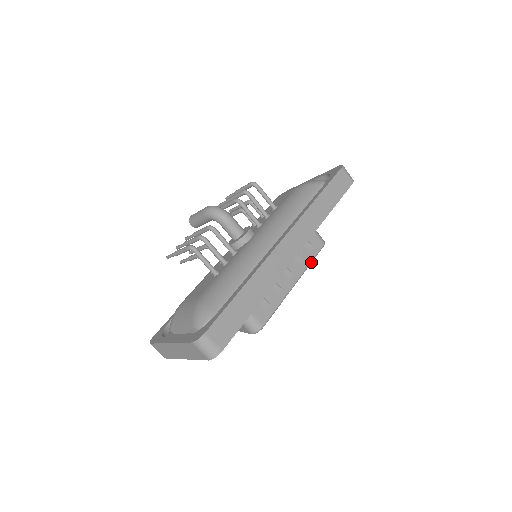
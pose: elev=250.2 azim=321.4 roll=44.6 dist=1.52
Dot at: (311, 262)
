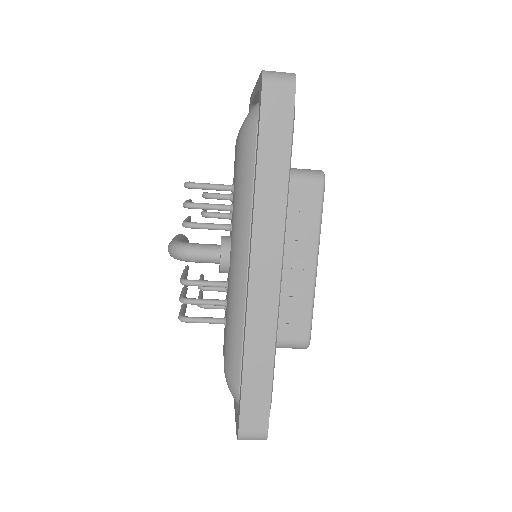
Dot at: (320, 221)
